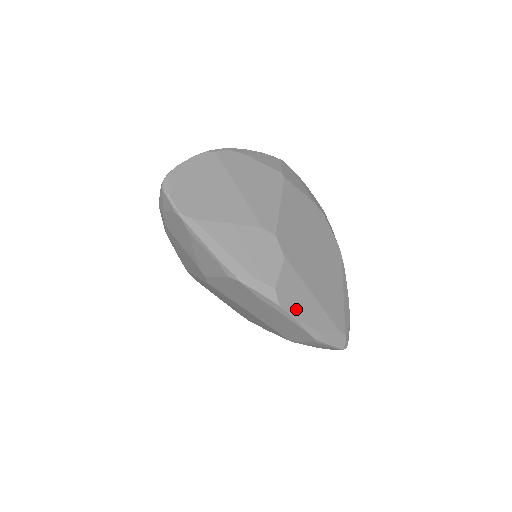
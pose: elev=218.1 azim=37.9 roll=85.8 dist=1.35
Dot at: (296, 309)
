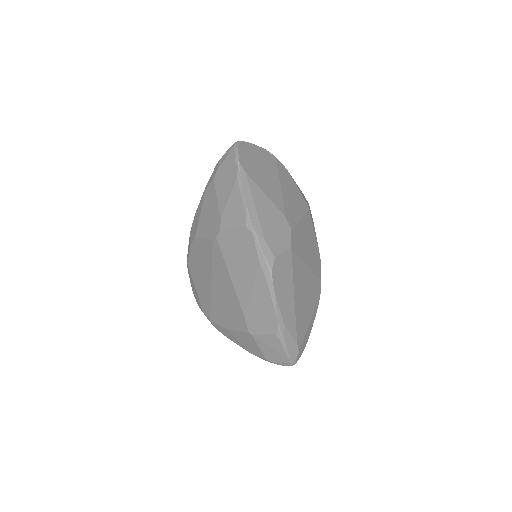
Dot at: (279, 289)
